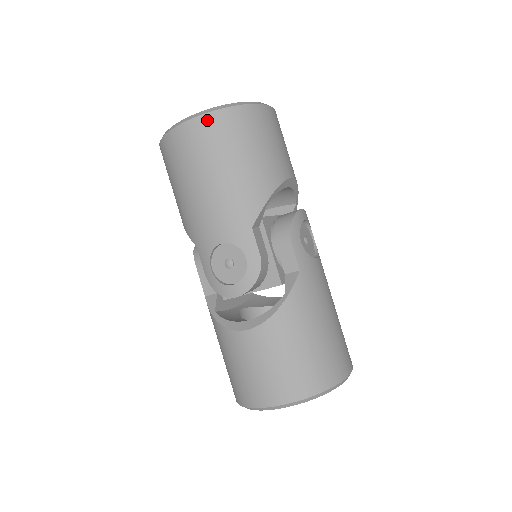
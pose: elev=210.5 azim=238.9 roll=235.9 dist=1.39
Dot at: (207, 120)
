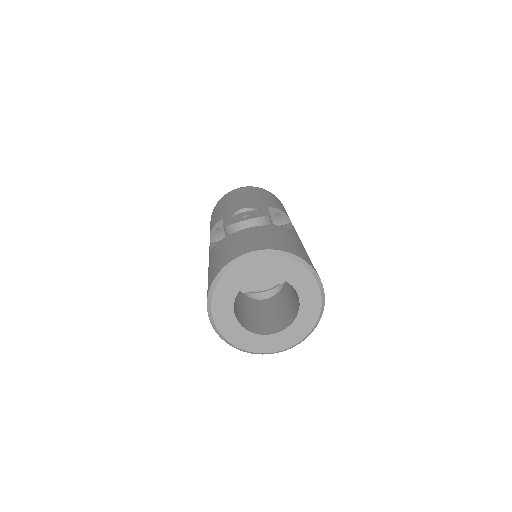
Dot at: (254, 187)
